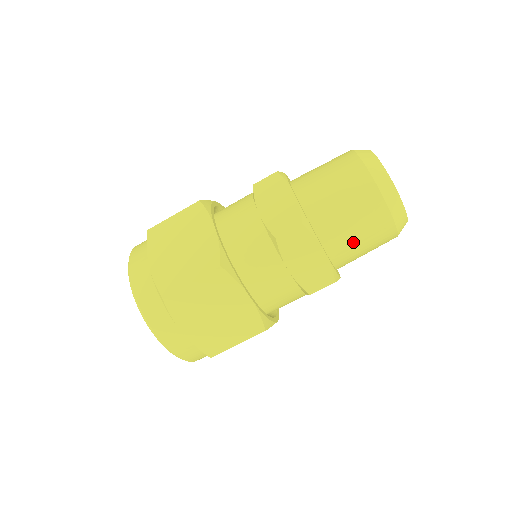
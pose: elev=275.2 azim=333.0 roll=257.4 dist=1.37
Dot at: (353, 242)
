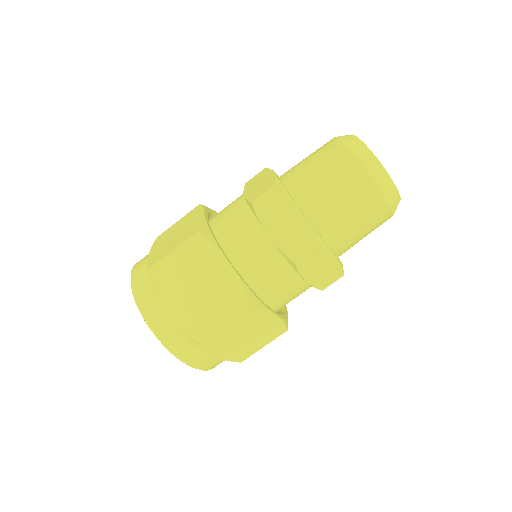
Dot at: (358, 239)
